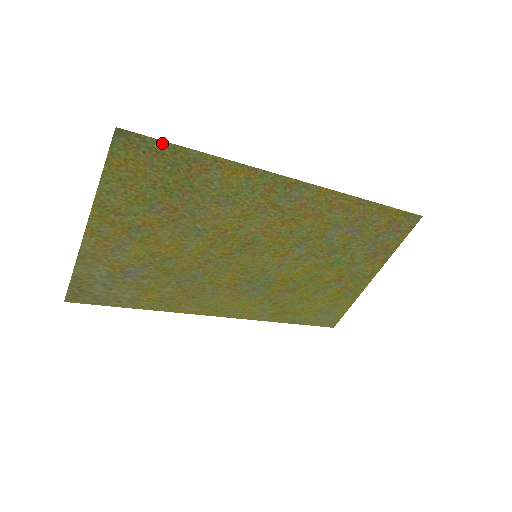
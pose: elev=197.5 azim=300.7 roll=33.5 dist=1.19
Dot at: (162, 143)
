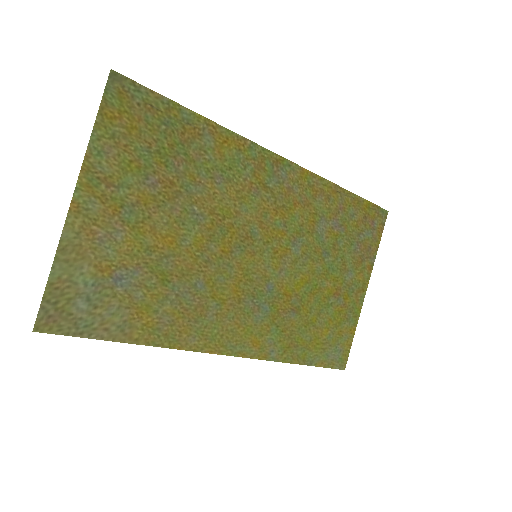
Dot at: (156, 96)
